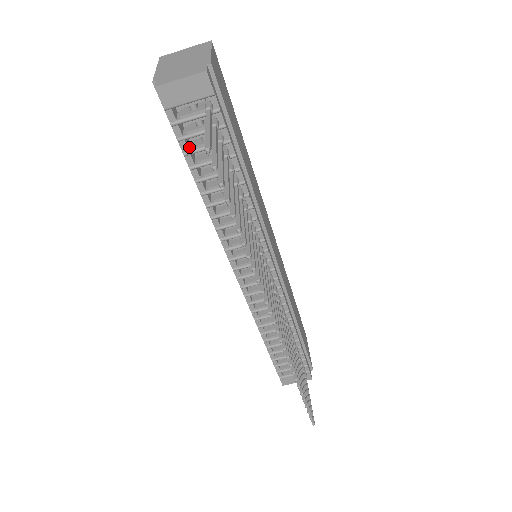
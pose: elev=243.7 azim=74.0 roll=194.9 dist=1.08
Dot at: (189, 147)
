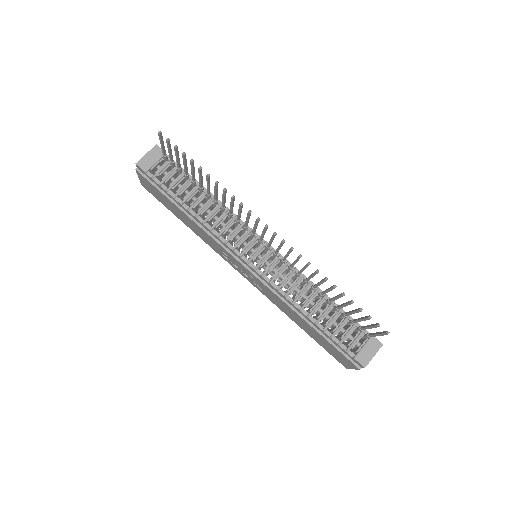
Dot at: (168, 190)
